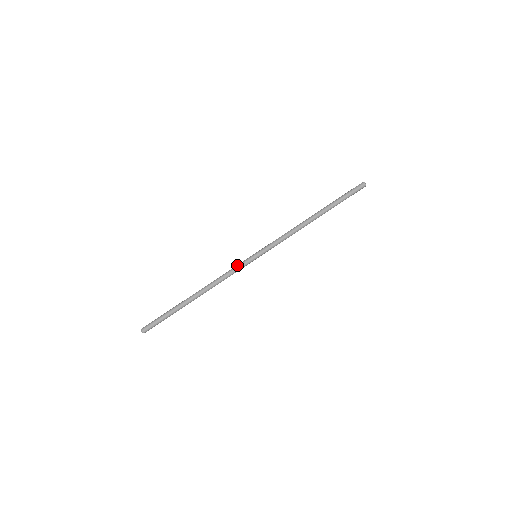
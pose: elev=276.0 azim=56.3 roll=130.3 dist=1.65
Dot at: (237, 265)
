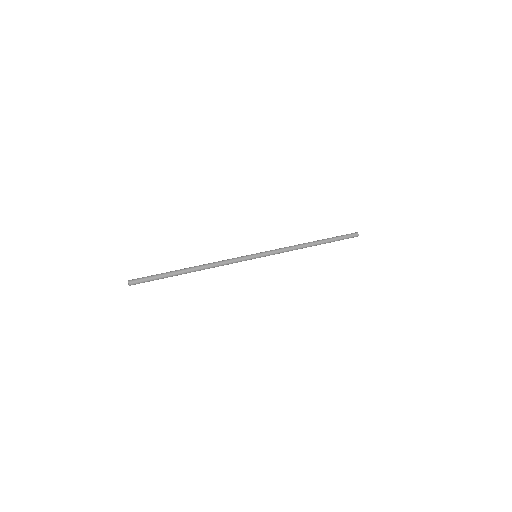
Dot at: (237, 257)
